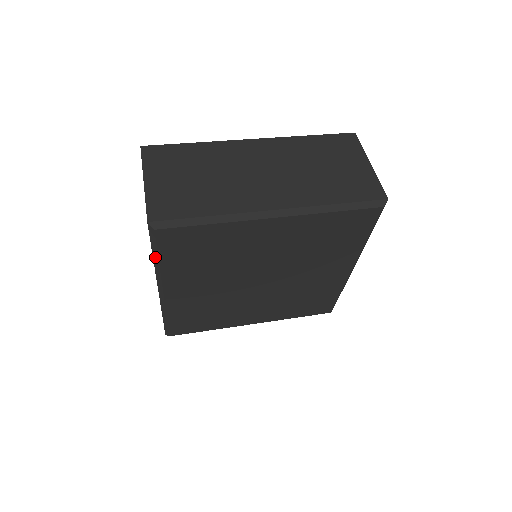
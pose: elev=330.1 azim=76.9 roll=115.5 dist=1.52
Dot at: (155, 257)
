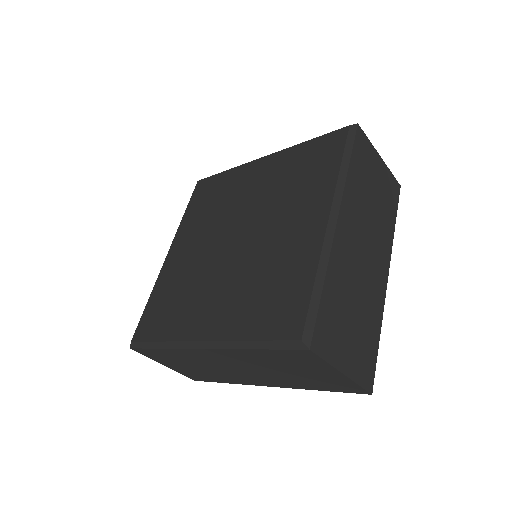
Dot at: occluded
